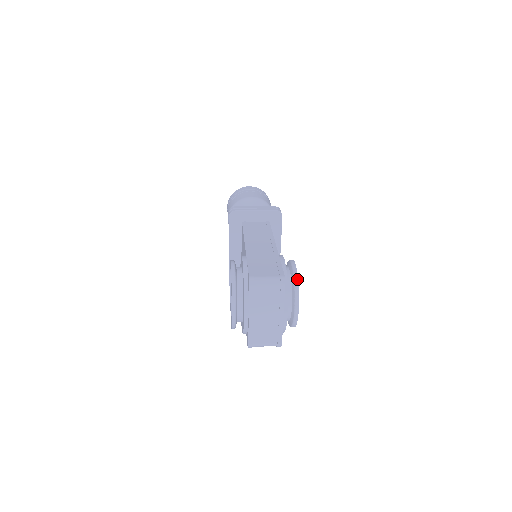
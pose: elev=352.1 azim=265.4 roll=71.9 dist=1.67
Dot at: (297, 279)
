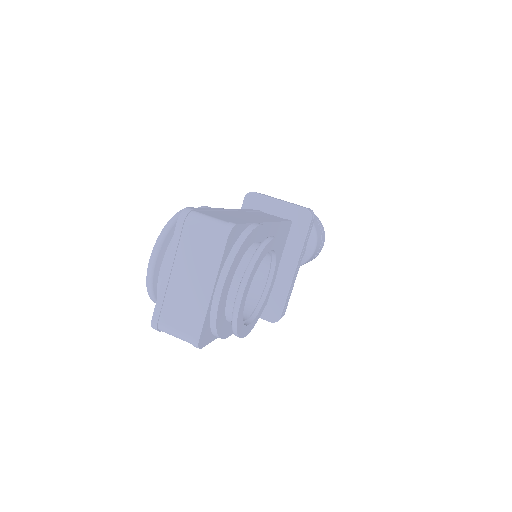
Dot at: (261, 249)
